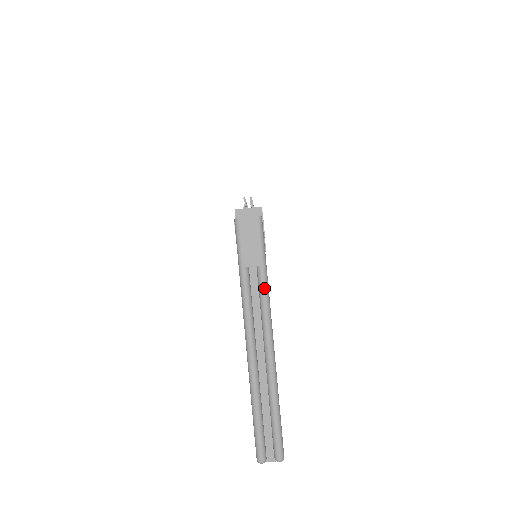
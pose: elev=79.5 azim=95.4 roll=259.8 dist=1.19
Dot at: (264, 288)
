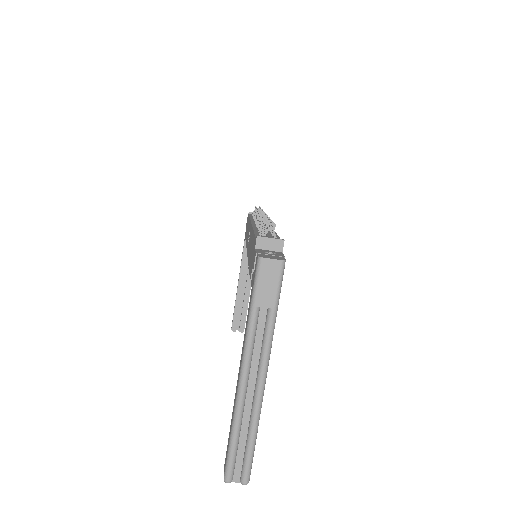
Dot at: (270, 330)
